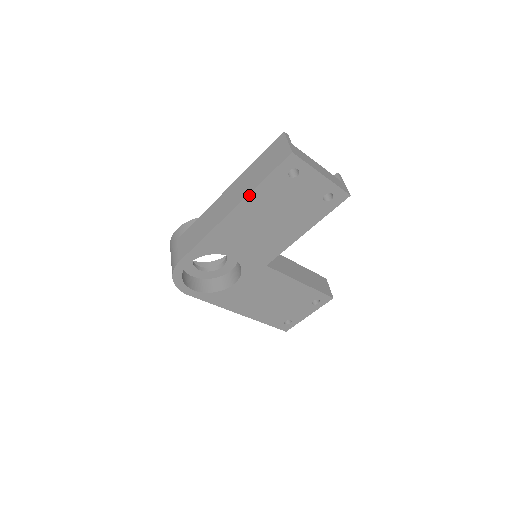
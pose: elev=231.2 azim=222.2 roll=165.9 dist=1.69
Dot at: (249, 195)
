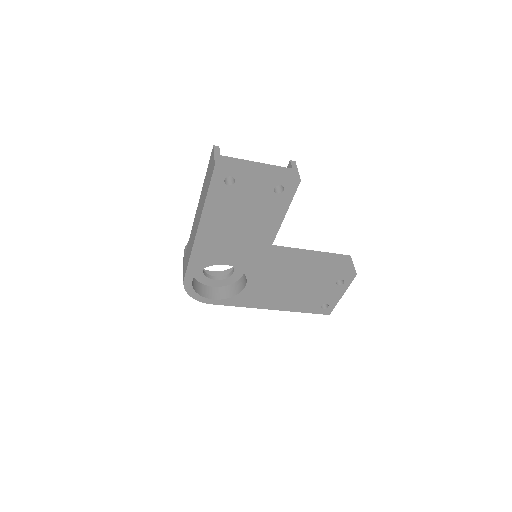
Dot at: (203, 211)
